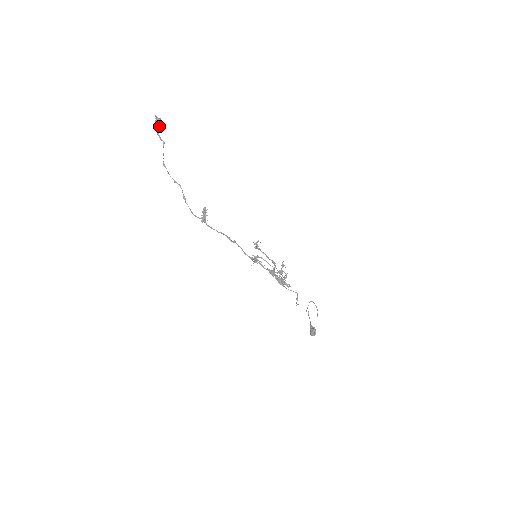
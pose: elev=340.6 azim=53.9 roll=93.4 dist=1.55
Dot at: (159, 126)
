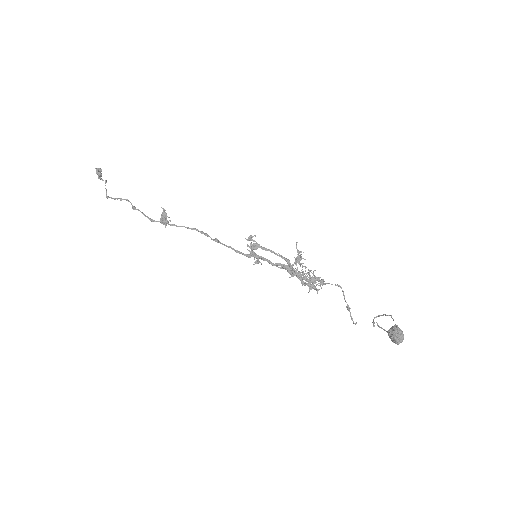
Dot at: (100, 174)
